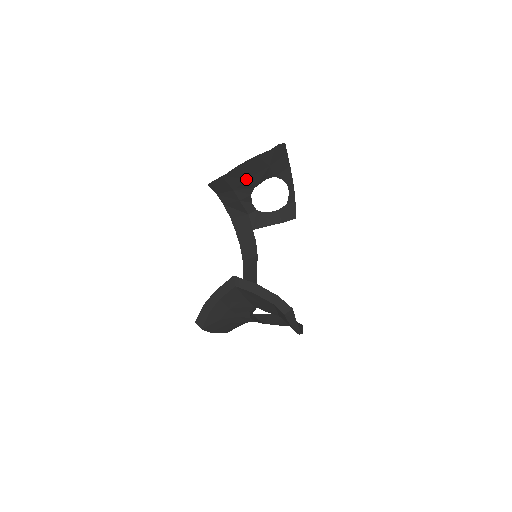
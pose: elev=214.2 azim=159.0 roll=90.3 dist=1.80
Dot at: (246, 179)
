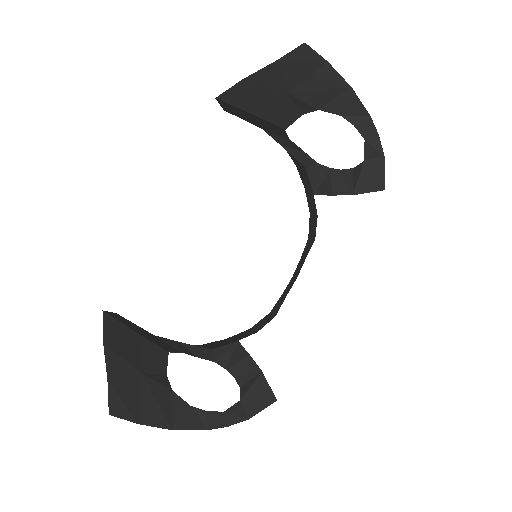
Dot at: (256, 116)
